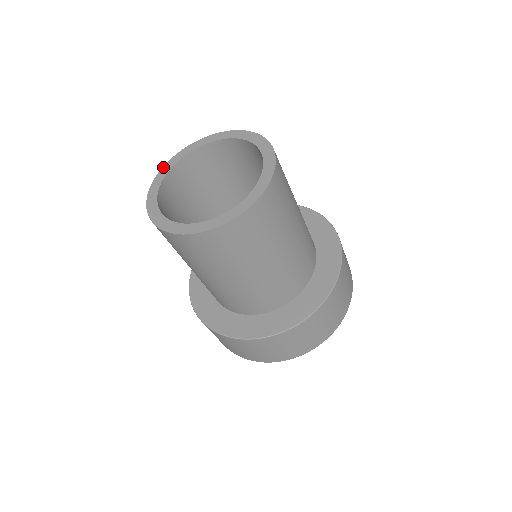
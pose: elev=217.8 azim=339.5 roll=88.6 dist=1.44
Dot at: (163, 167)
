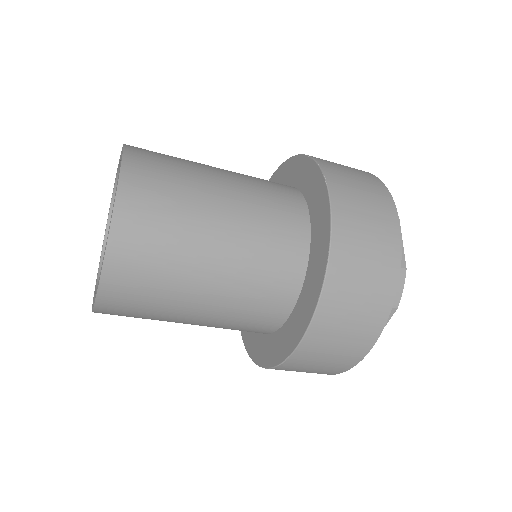
Dot at: occluded
